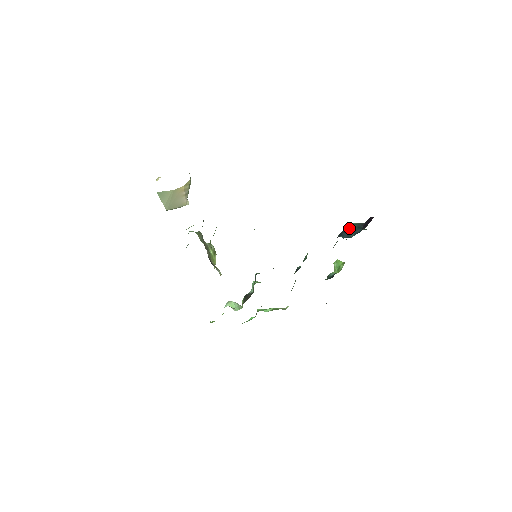
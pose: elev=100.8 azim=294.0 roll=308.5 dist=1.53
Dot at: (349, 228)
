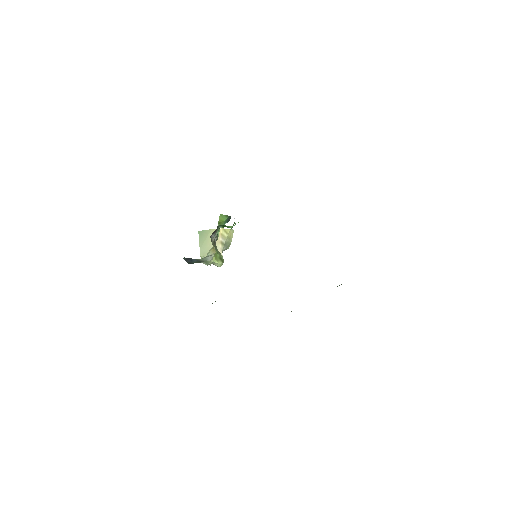
Dot at: occluded
